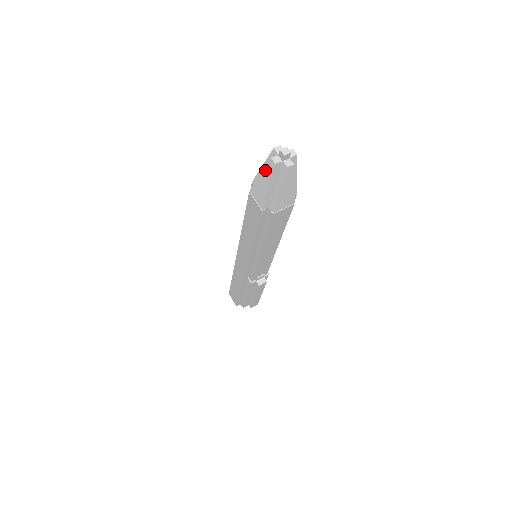
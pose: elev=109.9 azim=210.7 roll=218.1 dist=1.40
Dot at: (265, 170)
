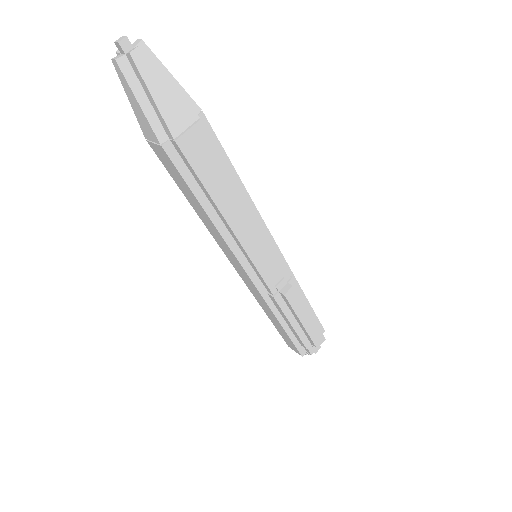
Dot at: (123, 85)
